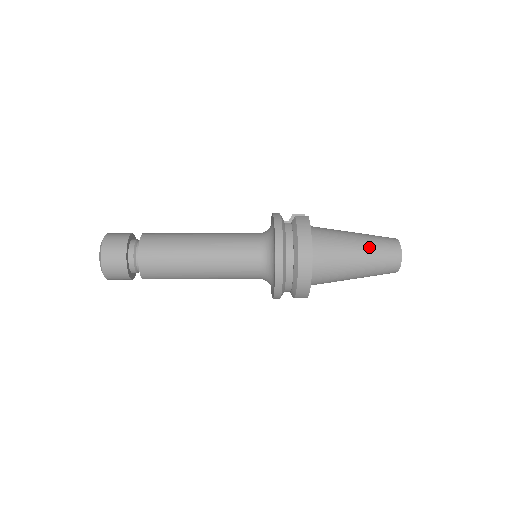
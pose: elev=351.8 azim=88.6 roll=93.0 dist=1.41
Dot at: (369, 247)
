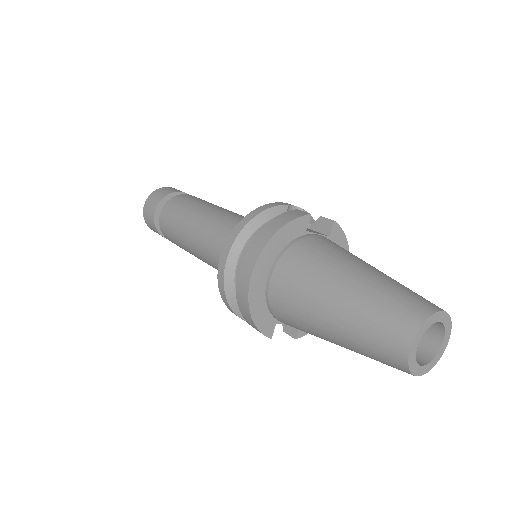
Dot at: (363, 293)
